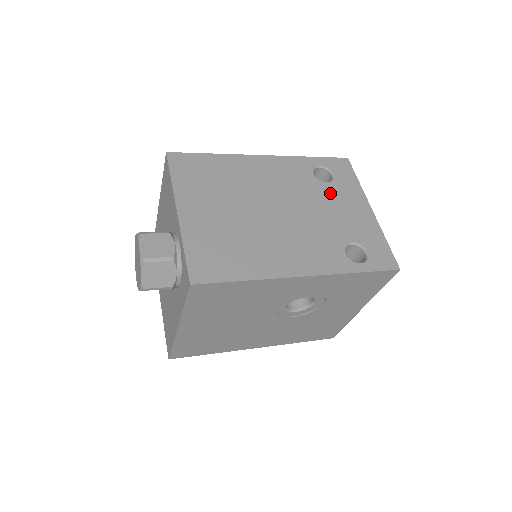
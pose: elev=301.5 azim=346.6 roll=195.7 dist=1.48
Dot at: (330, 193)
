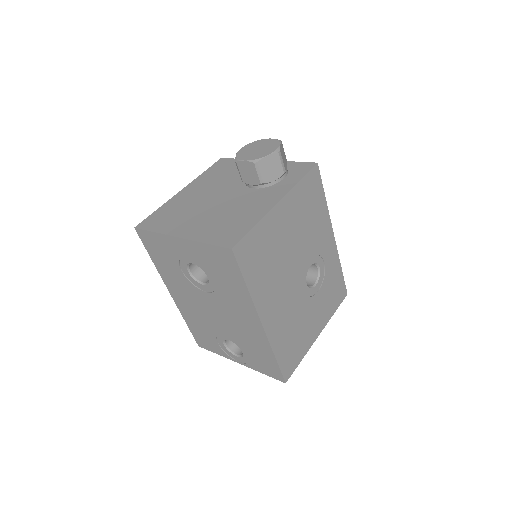
Dot at: occluded
